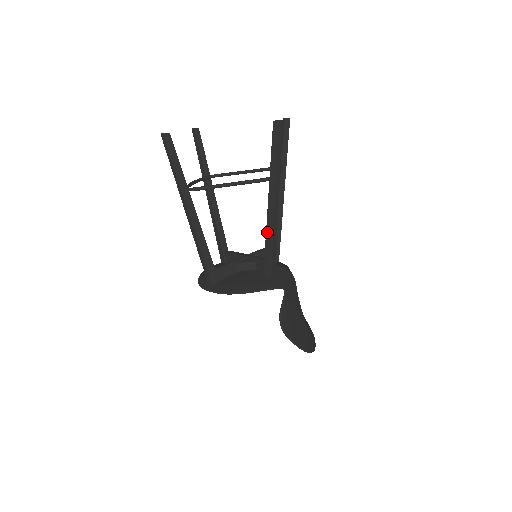
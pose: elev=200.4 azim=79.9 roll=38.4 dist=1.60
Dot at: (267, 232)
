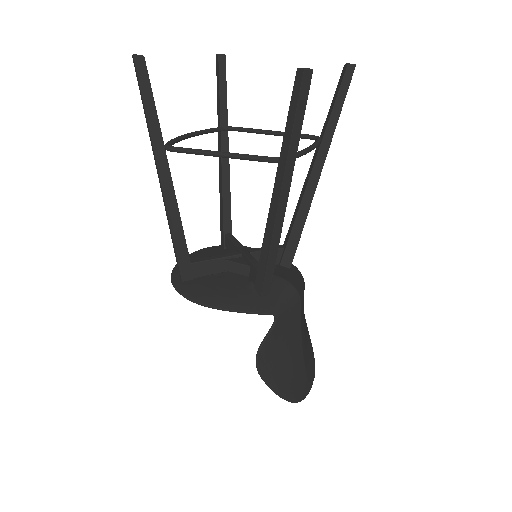
Dot at: (265, 235)
